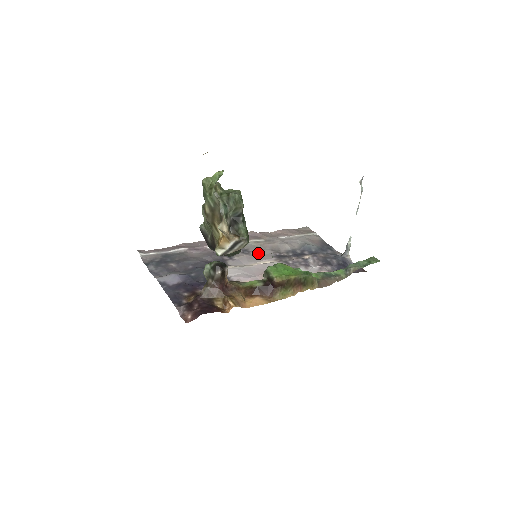
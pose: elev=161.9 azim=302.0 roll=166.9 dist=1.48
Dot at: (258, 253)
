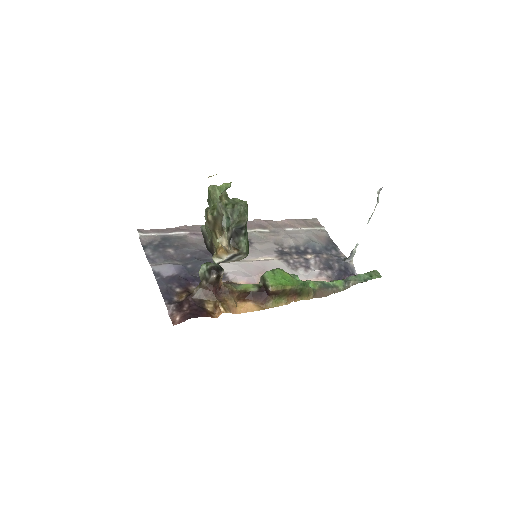
Dot at: (260, 246)
